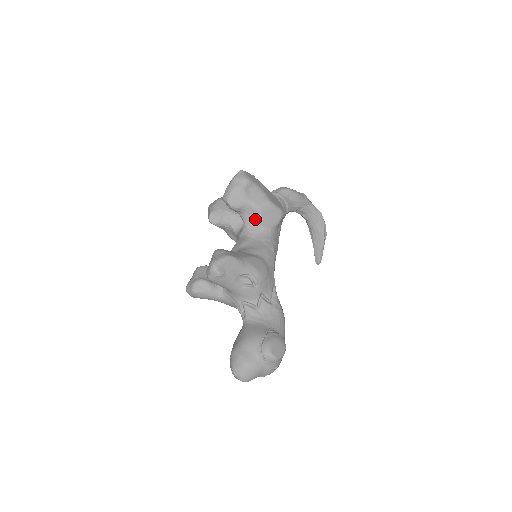
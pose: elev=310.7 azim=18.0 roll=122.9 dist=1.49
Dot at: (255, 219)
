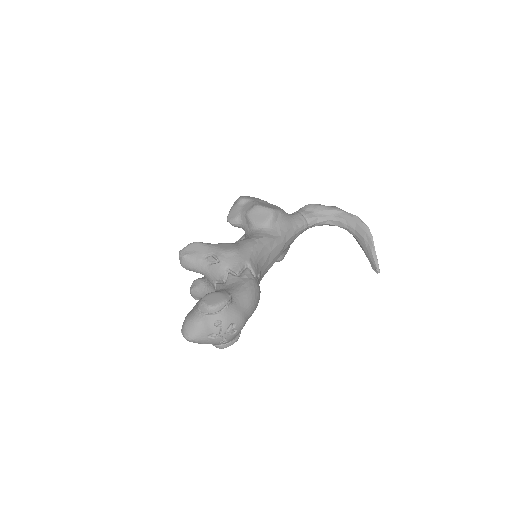
Dot at: (248, 224)
